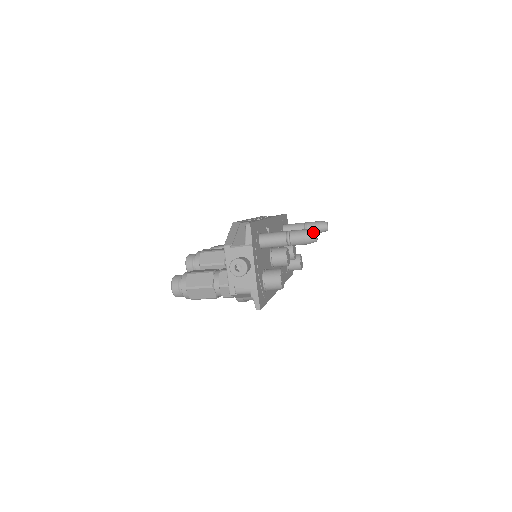
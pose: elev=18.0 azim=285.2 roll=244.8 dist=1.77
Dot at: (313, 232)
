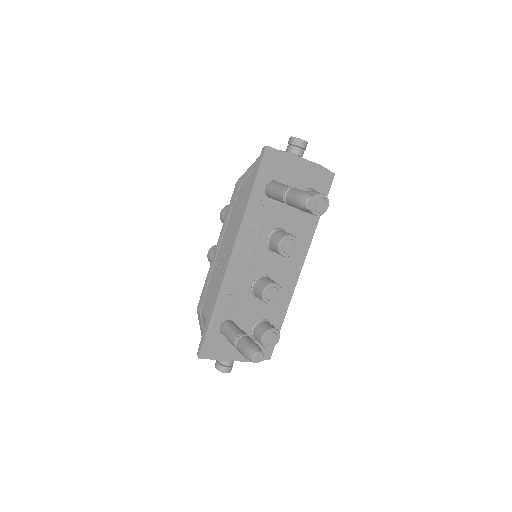
Dot at: (251, 361)
